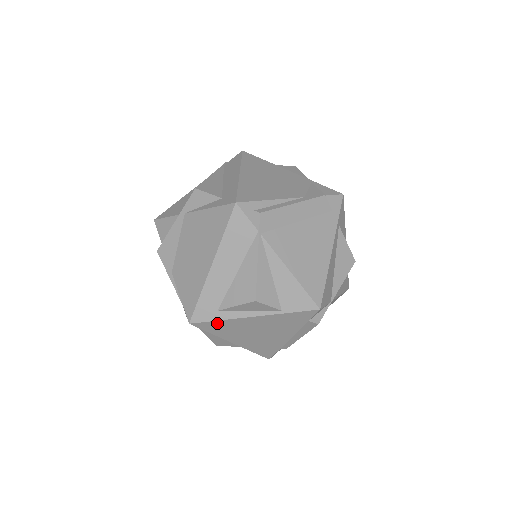
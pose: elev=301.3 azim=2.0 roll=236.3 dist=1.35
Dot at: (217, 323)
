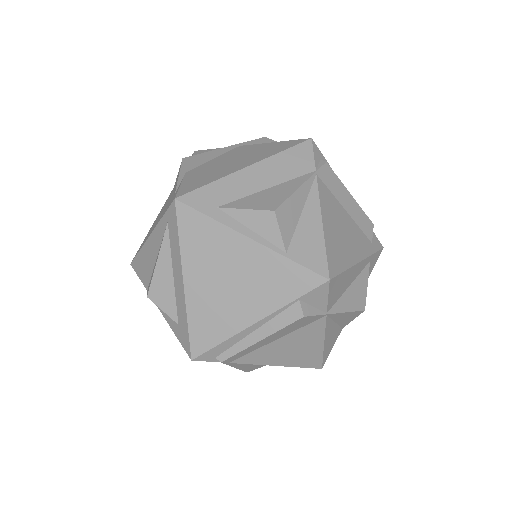
Dot at: (203, 222)
